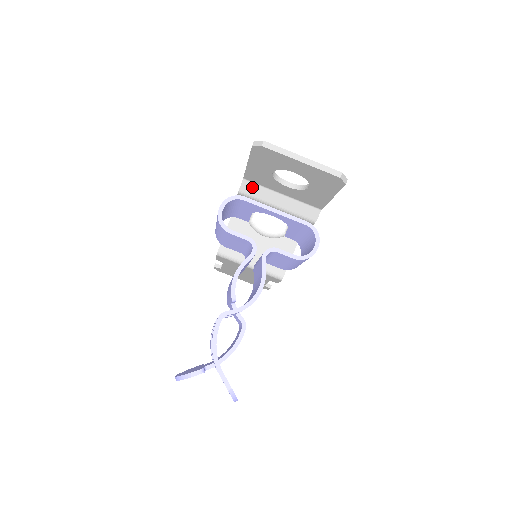
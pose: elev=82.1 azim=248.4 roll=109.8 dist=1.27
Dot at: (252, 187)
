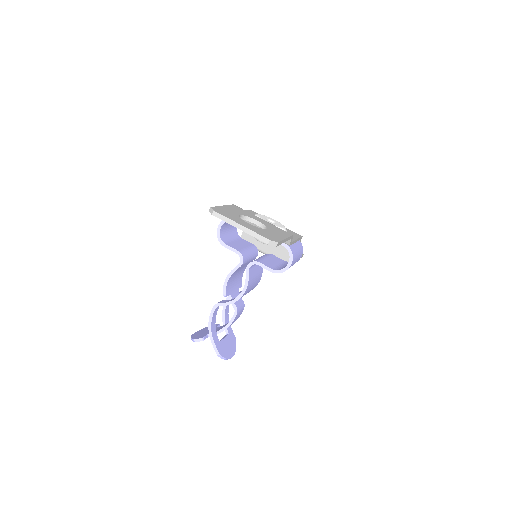
Dot at: occluded
